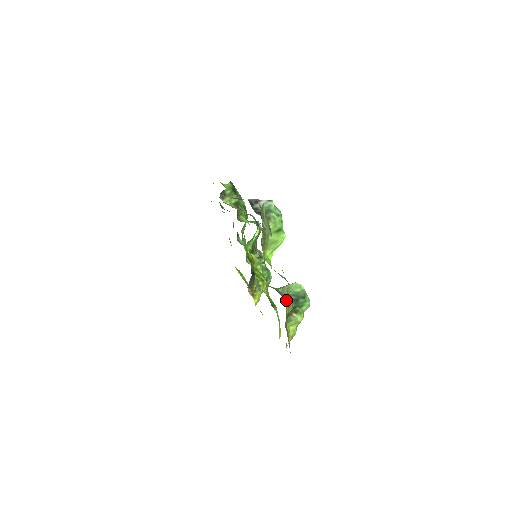
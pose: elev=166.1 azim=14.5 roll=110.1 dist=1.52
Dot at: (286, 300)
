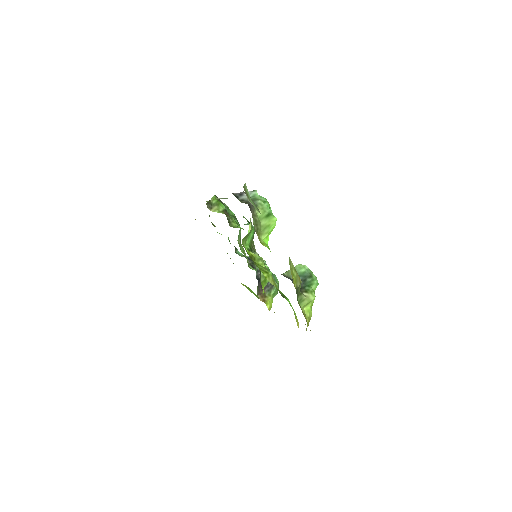
Dot at: (291, 272)
